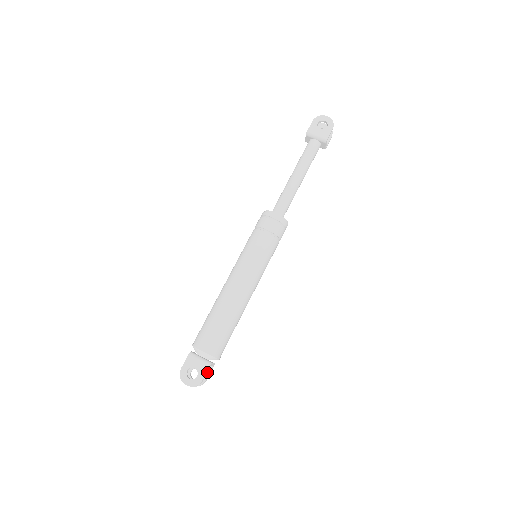
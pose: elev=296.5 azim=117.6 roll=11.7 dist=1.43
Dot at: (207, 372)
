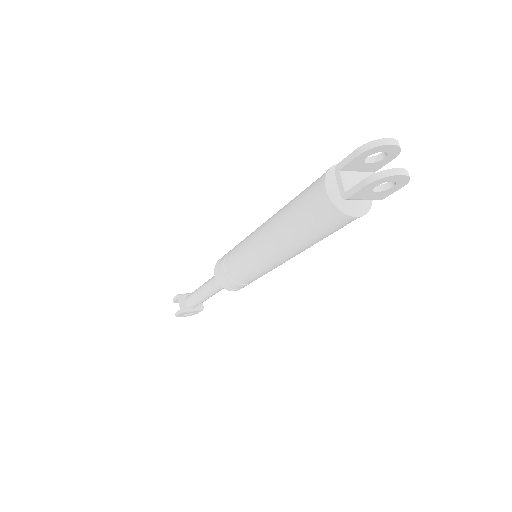
Dot at: (387, 187)
